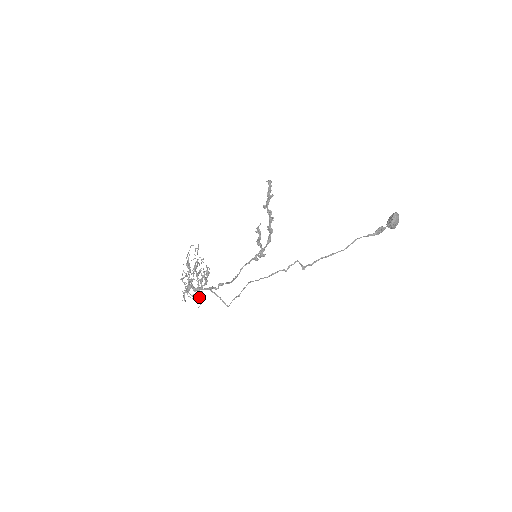
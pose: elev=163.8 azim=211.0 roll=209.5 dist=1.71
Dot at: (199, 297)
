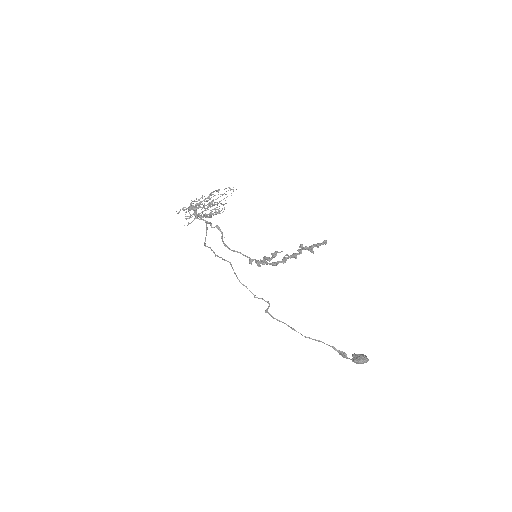
Dot at: (191, 222)
